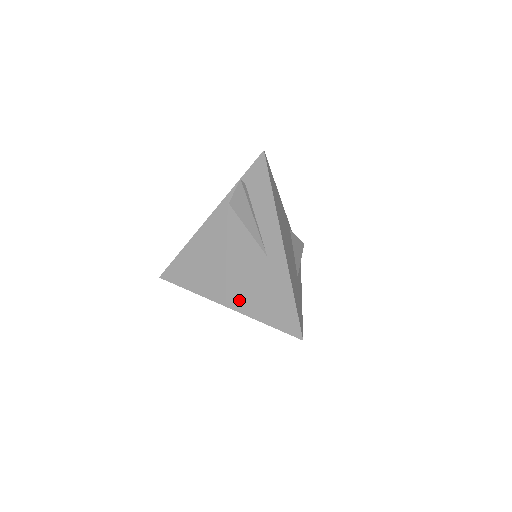
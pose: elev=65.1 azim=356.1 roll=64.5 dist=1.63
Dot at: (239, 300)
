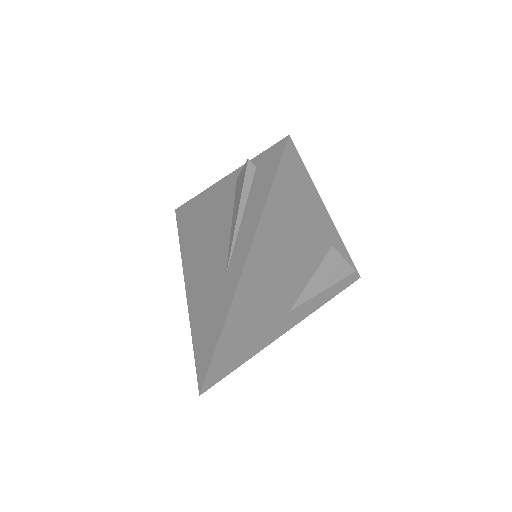
Dot at: (193, 296)
